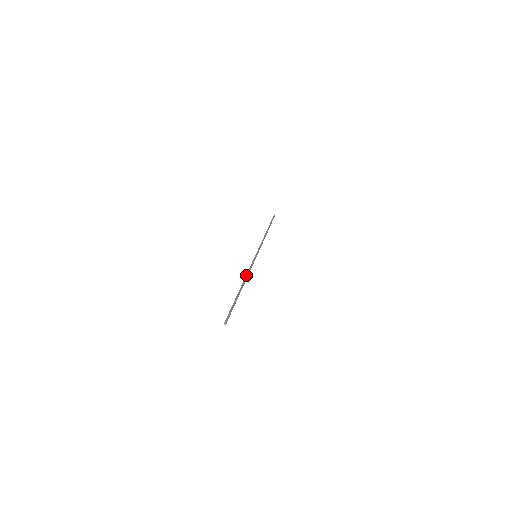
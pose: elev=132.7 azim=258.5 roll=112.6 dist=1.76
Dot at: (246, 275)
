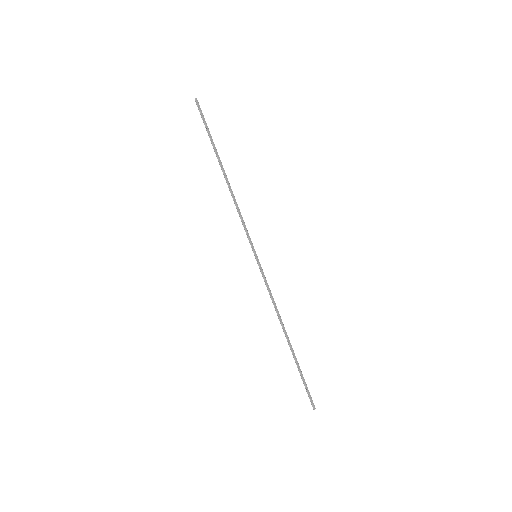
Dot at: (235, 200)
